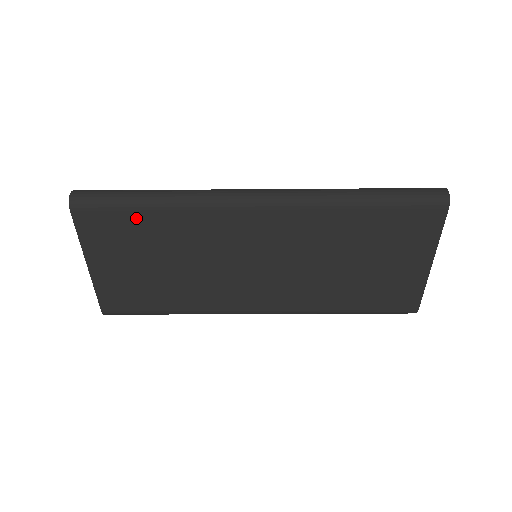
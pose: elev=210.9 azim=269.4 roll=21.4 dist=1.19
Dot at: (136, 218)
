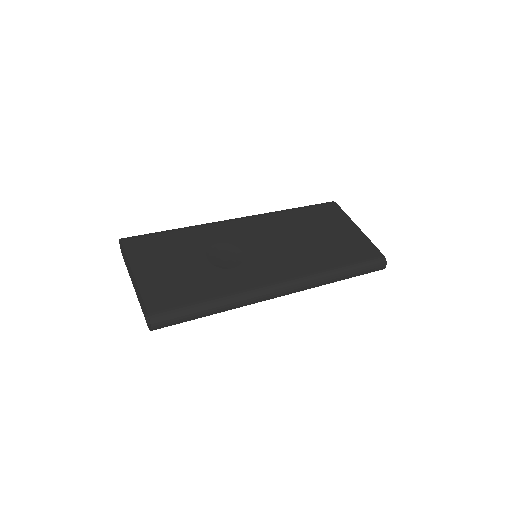
Dot at: occluded
